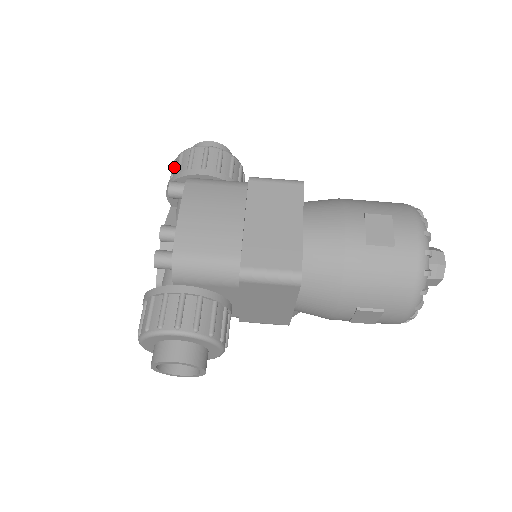
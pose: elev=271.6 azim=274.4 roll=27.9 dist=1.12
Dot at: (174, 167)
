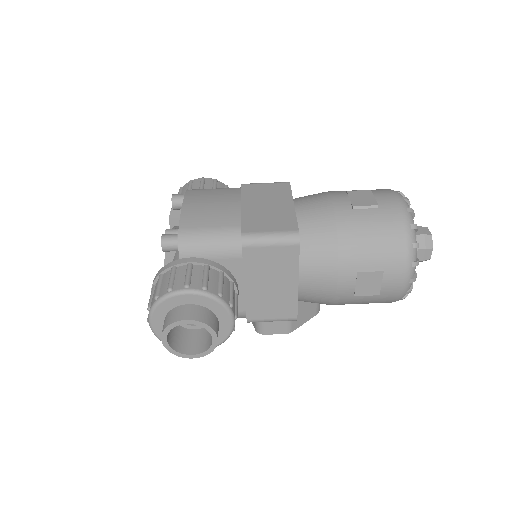
Dot at: occluded
